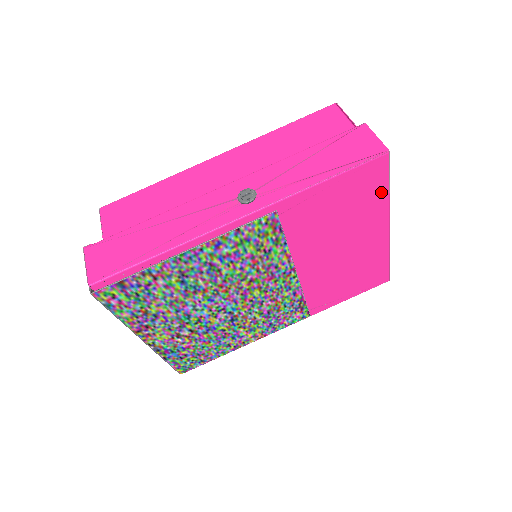
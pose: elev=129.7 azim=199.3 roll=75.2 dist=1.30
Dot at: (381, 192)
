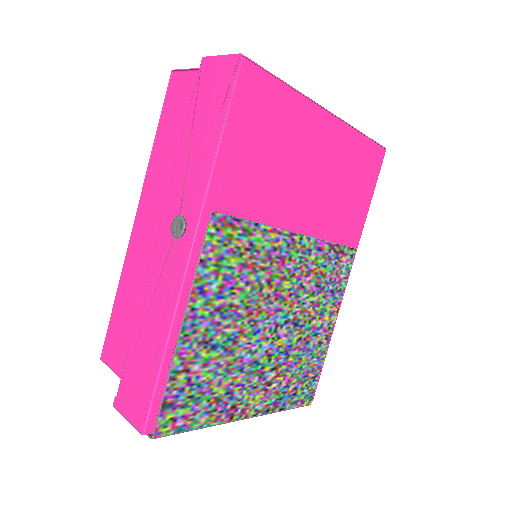
Dot at: (281, 93)
